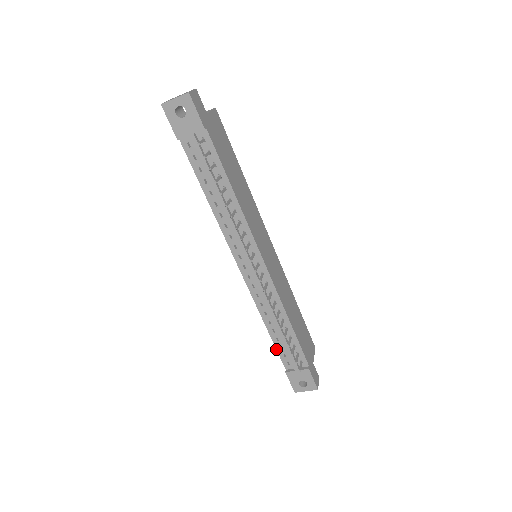
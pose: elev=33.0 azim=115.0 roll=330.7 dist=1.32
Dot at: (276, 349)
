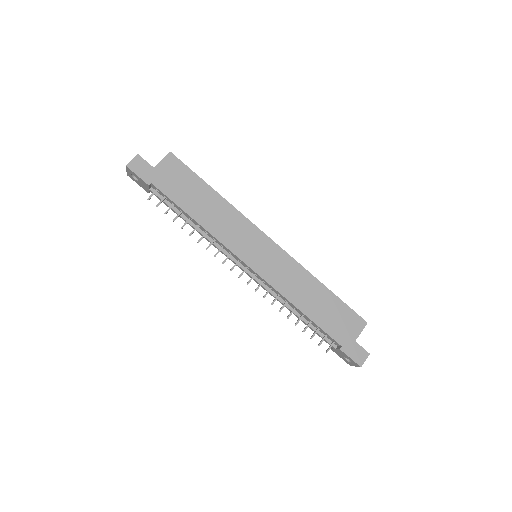
Dot at: occluded
